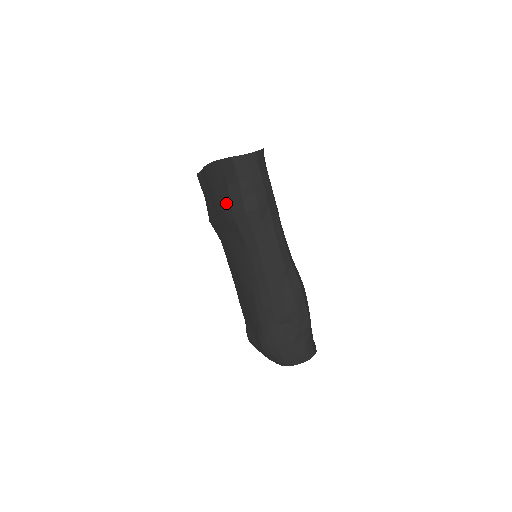
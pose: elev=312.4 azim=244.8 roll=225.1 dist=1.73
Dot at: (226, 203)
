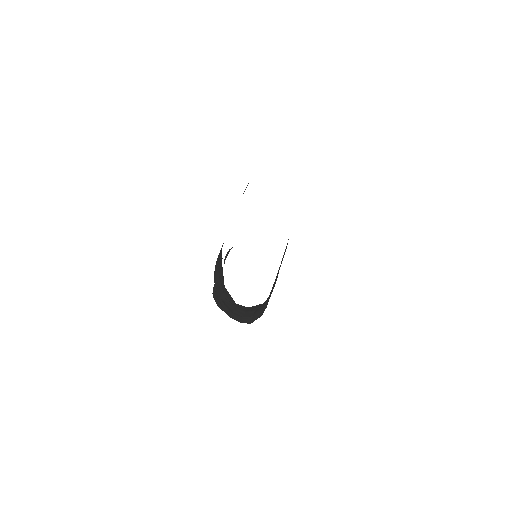
Dot at: (216, 269)
